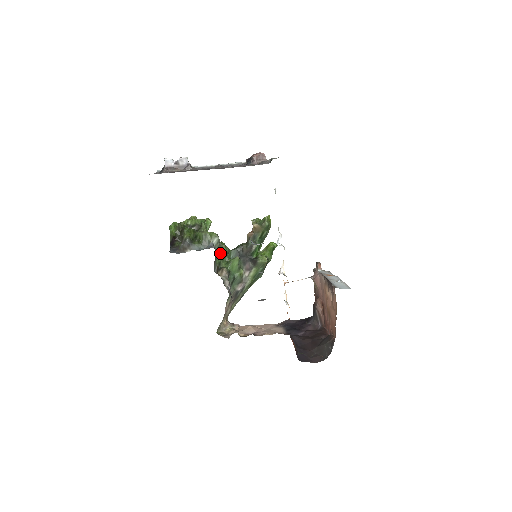
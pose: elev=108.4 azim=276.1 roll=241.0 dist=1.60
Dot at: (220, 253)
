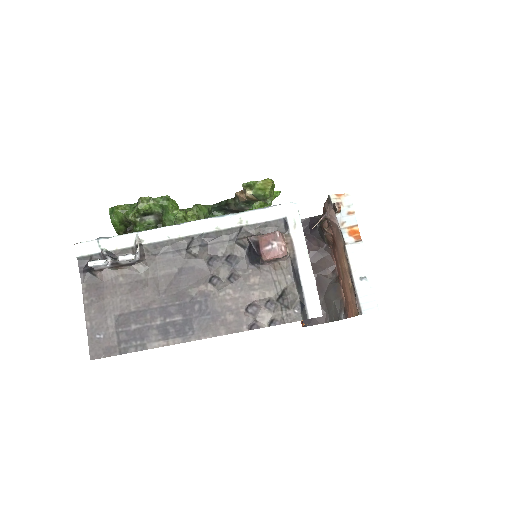
Dot at: occluded
